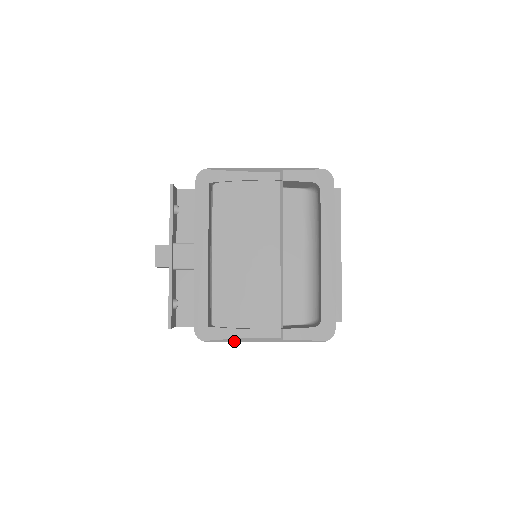
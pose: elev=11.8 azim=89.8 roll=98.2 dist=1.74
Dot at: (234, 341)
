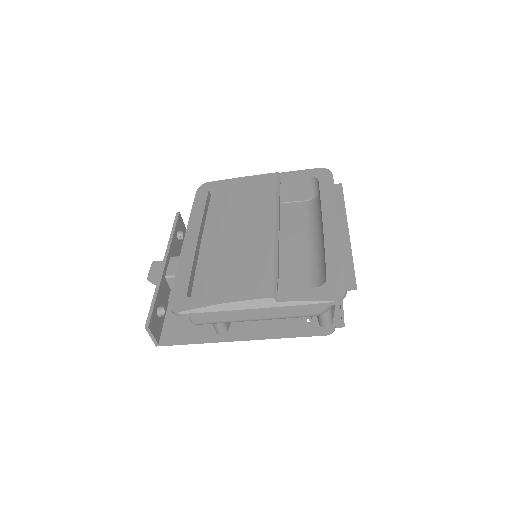
Dot at: (215, 310)
